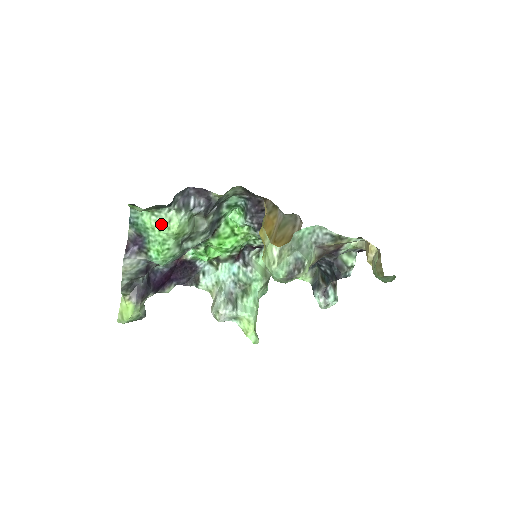
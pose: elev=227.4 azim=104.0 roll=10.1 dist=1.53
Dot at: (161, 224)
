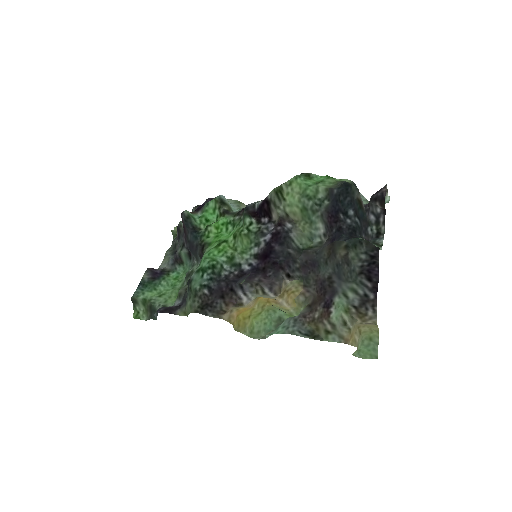
Dot at: (162, 297)
